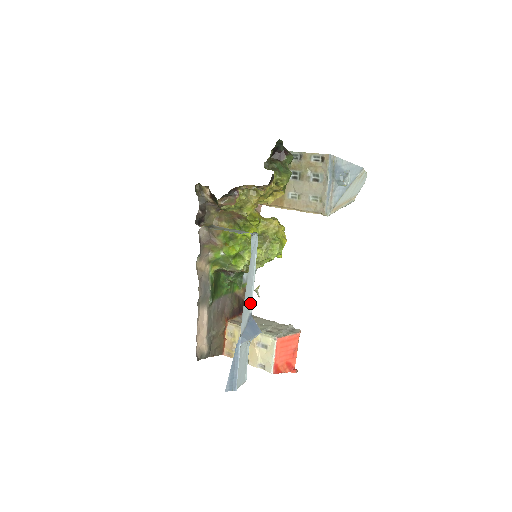
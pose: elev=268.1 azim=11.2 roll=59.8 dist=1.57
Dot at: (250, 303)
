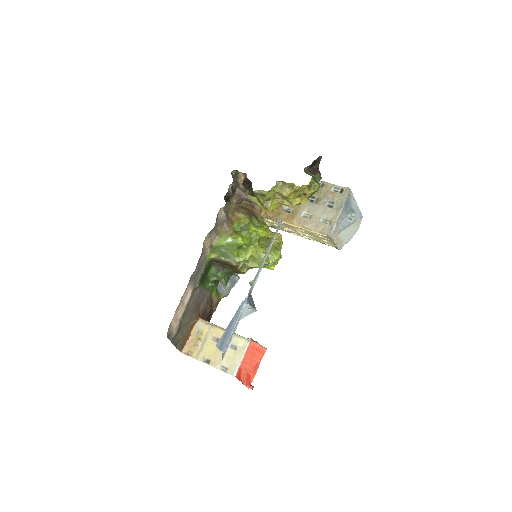
Dot at: (256, 278)
